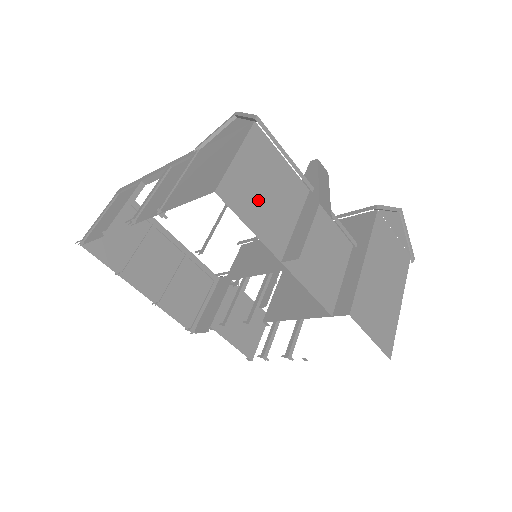
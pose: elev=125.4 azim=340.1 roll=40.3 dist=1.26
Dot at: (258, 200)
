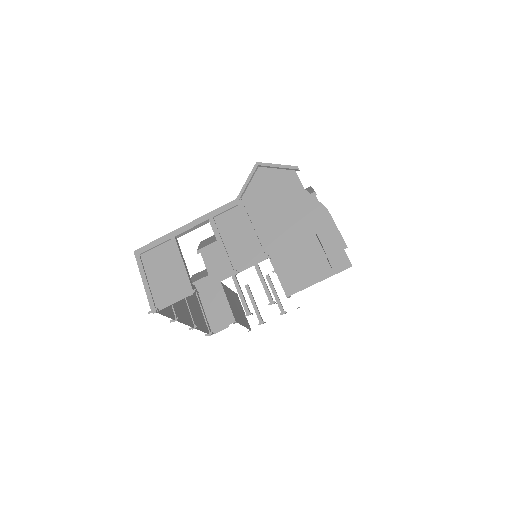
Dot at: occluded
